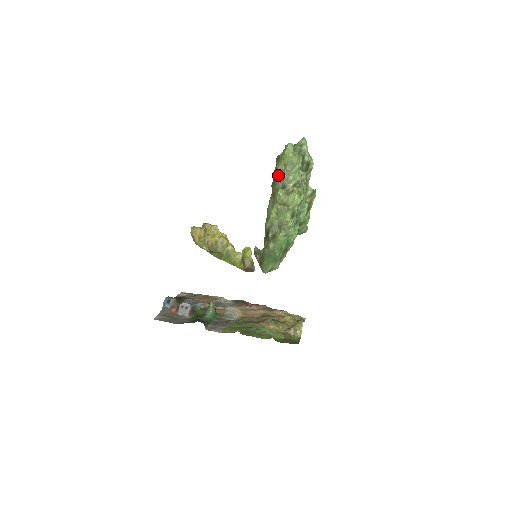
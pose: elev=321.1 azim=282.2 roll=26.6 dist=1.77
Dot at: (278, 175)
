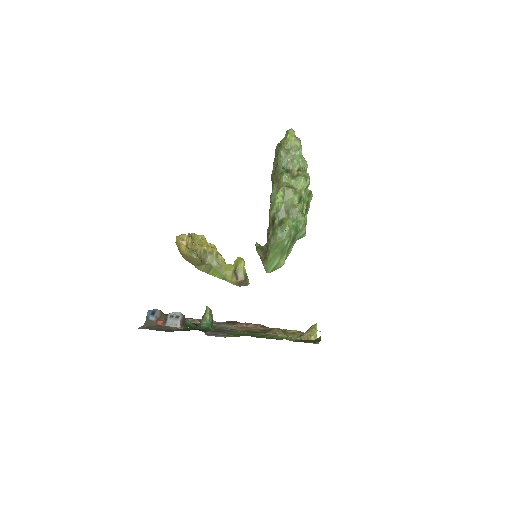
Dot at: (281, 159)
